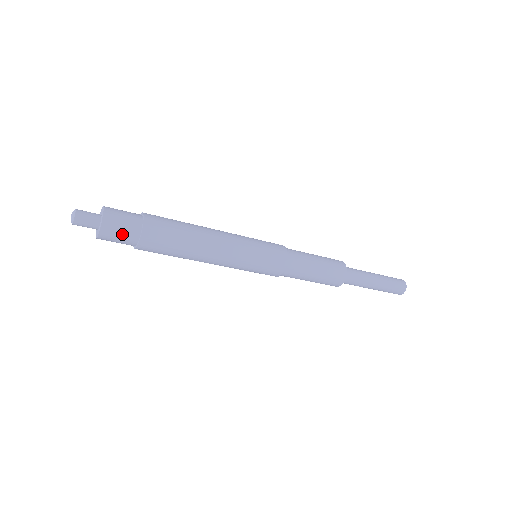
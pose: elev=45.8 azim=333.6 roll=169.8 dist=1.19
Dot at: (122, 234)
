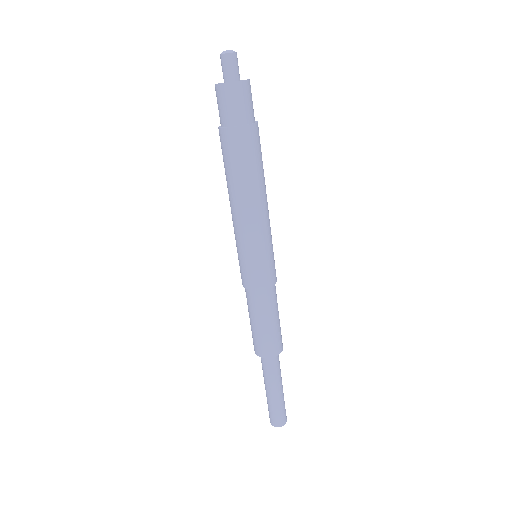
Dot at: (242, 106)
